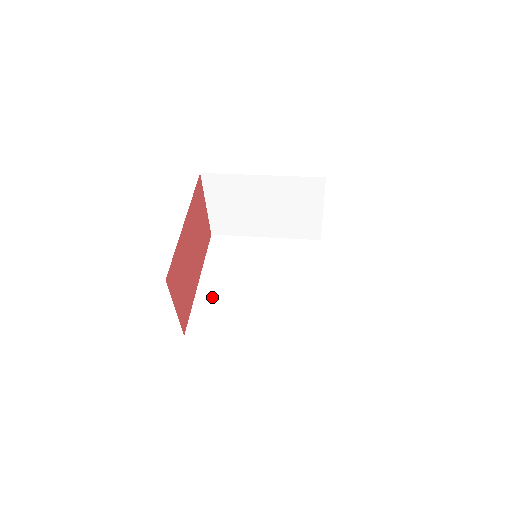
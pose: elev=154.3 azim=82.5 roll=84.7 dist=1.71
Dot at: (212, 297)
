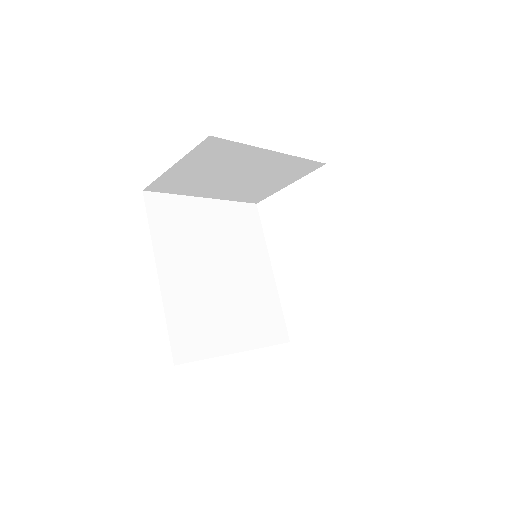
Dot at: (183, 299)
